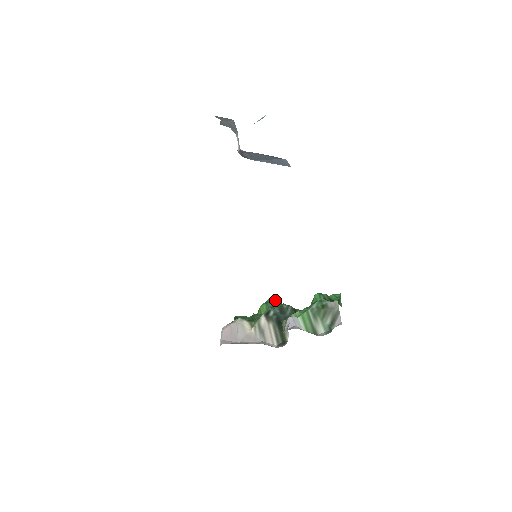
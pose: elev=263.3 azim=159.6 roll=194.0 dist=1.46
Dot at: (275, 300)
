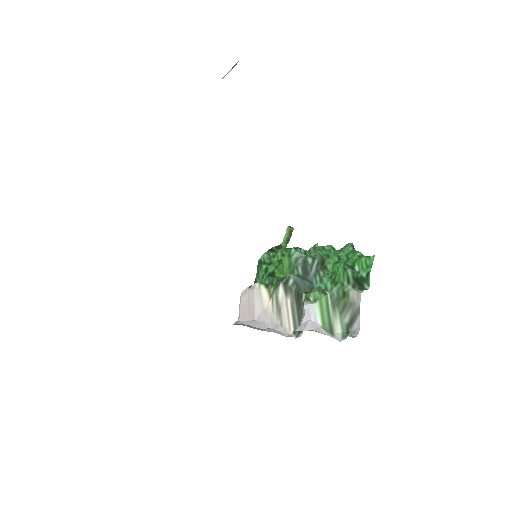
Dot at: (299, 251)
